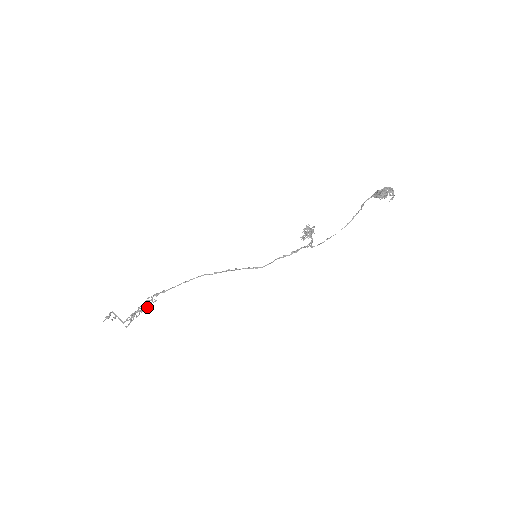
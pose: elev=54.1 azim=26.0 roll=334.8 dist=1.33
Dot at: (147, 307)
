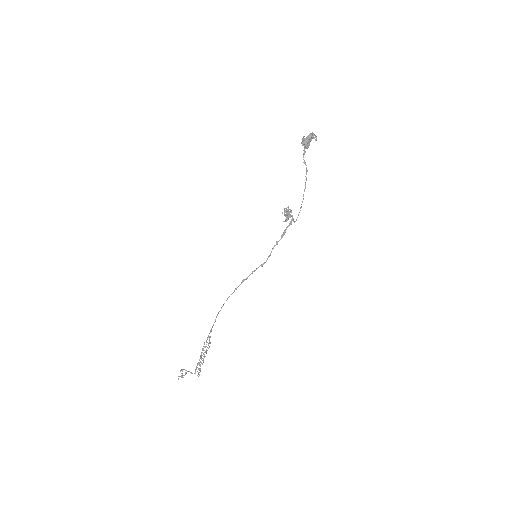
Dot at: (206, 351)
